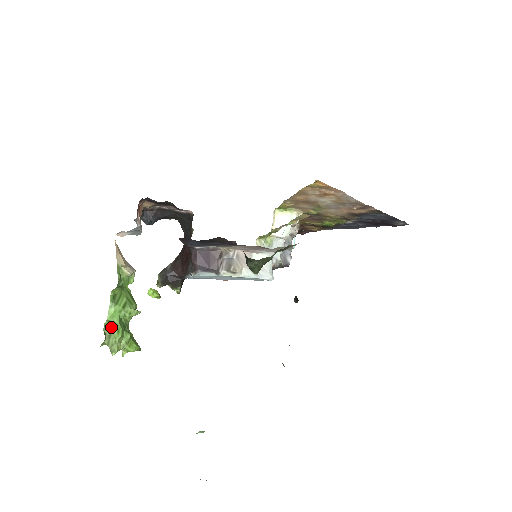
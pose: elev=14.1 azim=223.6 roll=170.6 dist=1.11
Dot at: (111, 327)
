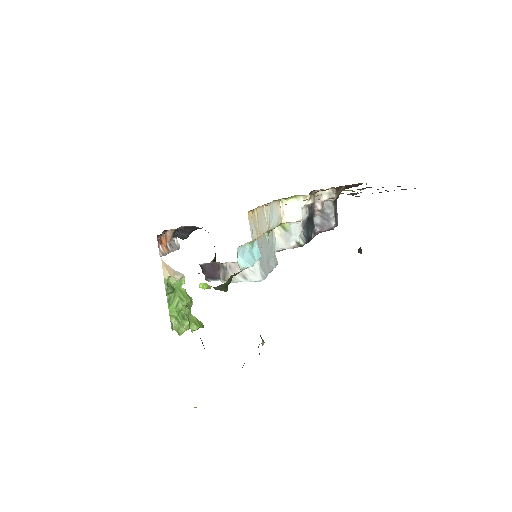
Dot at: (175, 318)
